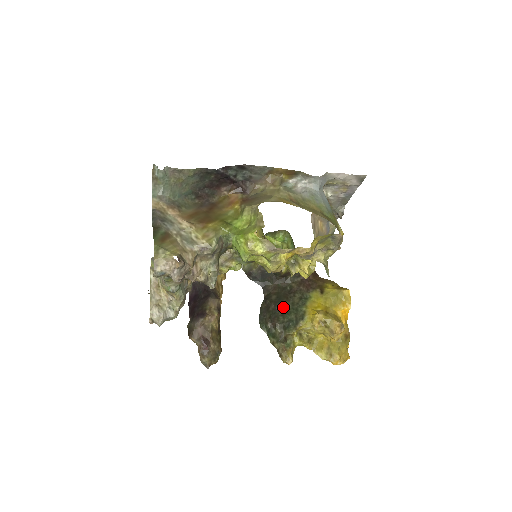
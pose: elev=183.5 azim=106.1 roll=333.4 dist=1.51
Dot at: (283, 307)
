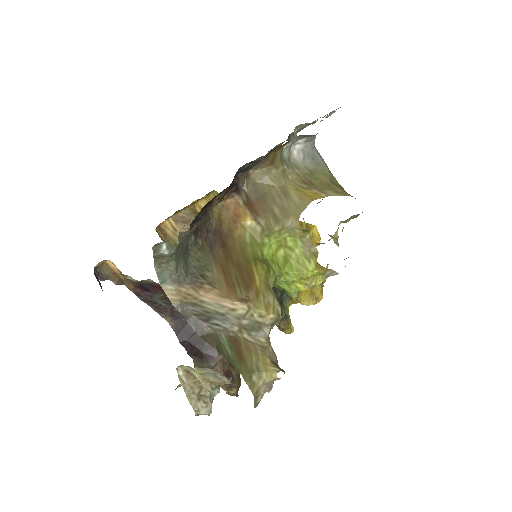
Dot at: occluded
